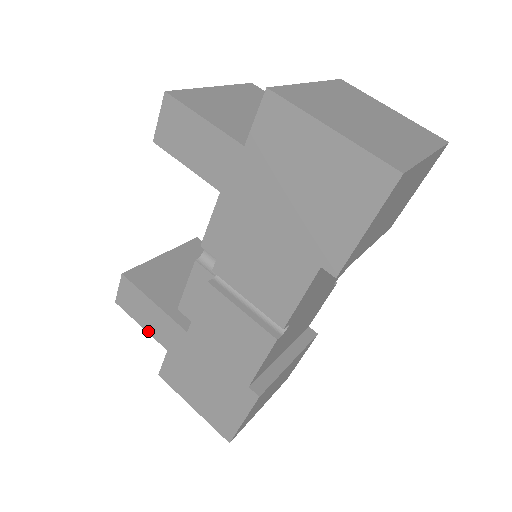
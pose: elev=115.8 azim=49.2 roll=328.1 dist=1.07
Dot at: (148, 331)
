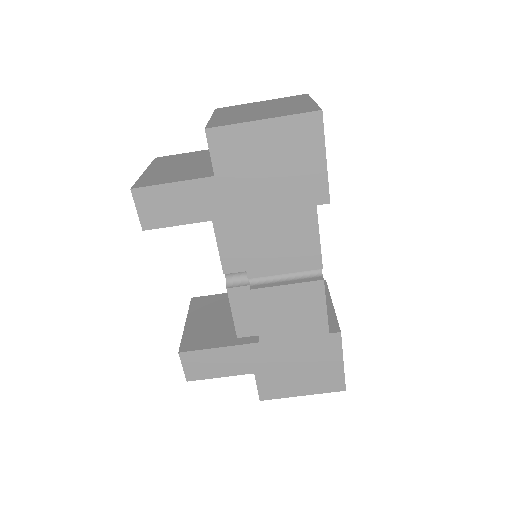
Dot at: (229, 375)
